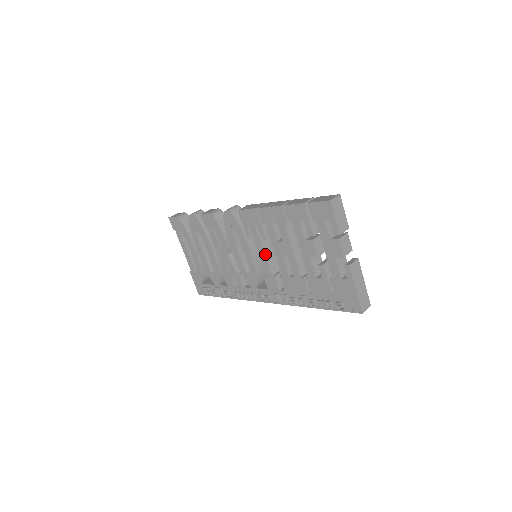
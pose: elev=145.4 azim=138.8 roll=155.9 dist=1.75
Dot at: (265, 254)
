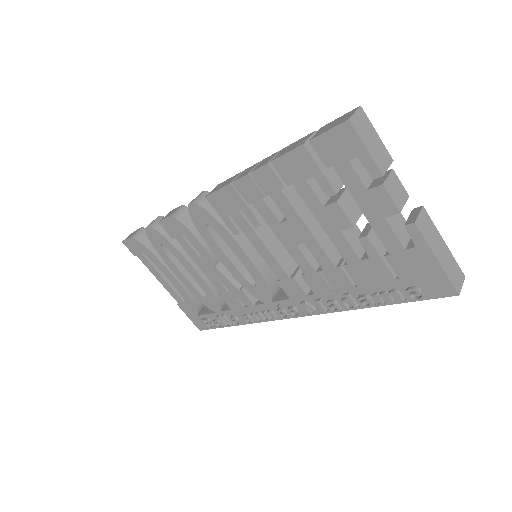
Dot at: (268, 249)
